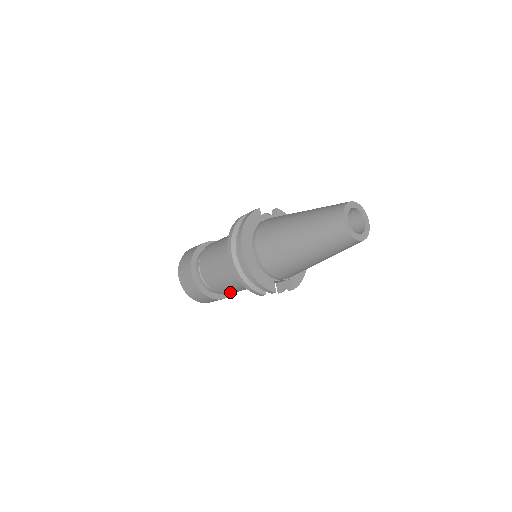
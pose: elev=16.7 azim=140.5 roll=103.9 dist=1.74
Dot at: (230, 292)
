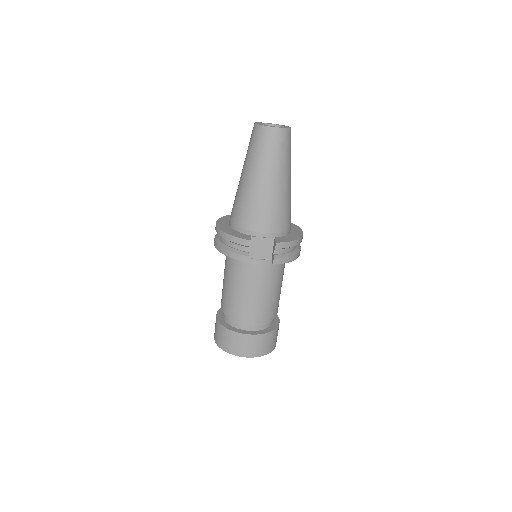
Dot at: (247, 309)
